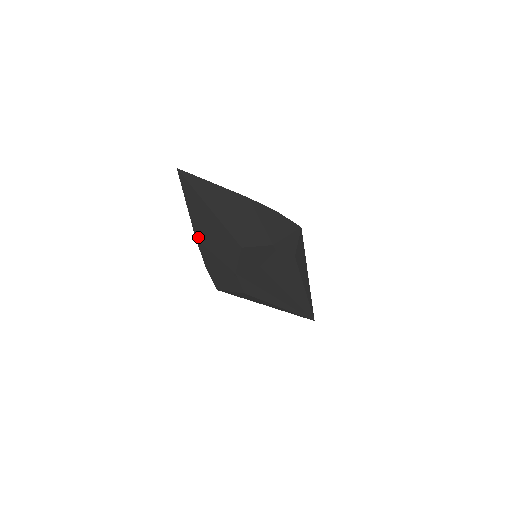
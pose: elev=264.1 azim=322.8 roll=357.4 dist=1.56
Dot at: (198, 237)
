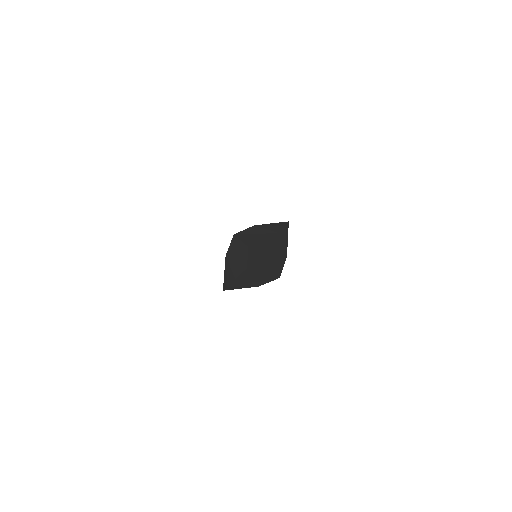
Dot at: (239, 279)
